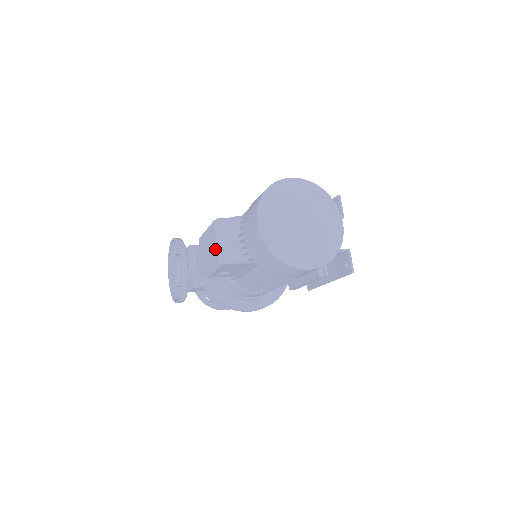
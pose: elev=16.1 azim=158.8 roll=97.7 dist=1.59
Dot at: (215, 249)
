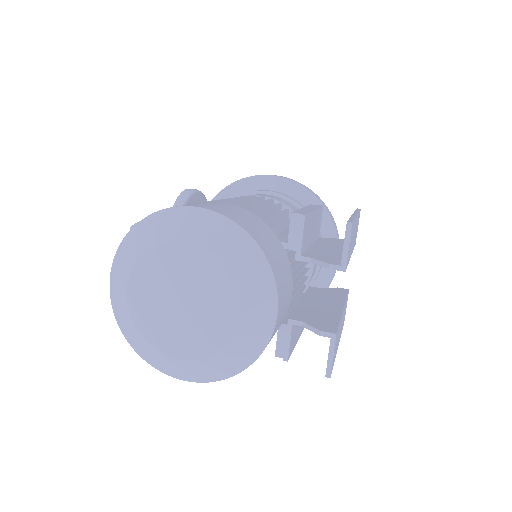
Dot at: occluded
